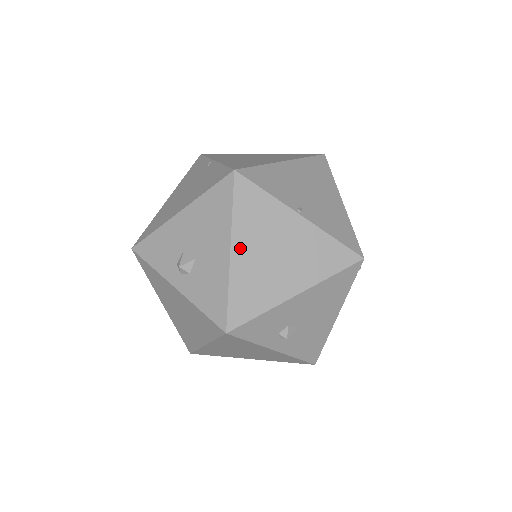
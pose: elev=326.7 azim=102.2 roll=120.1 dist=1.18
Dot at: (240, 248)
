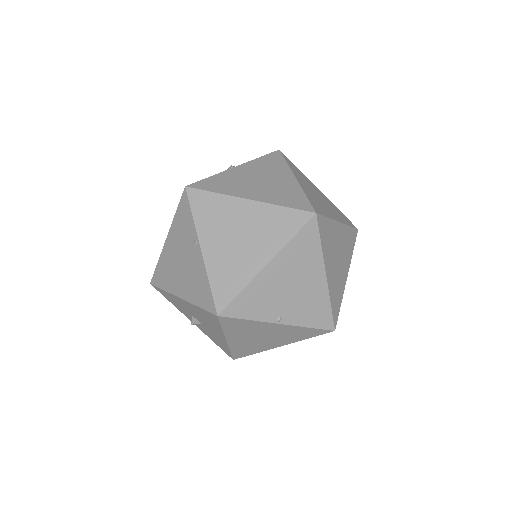
Dot at: (233, 339)
